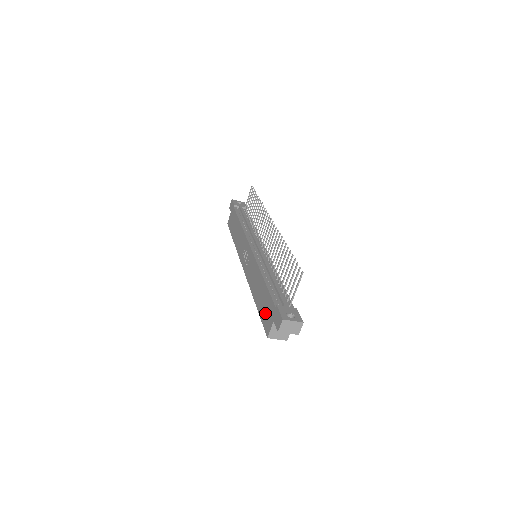
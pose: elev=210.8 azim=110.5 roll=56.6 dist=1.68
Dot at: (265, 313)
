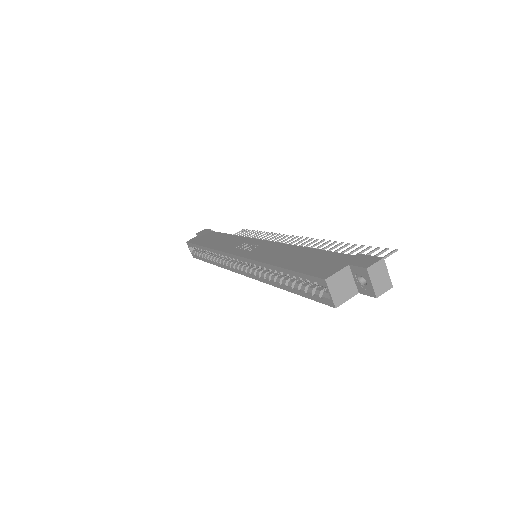
Dot at: (317, 265)
